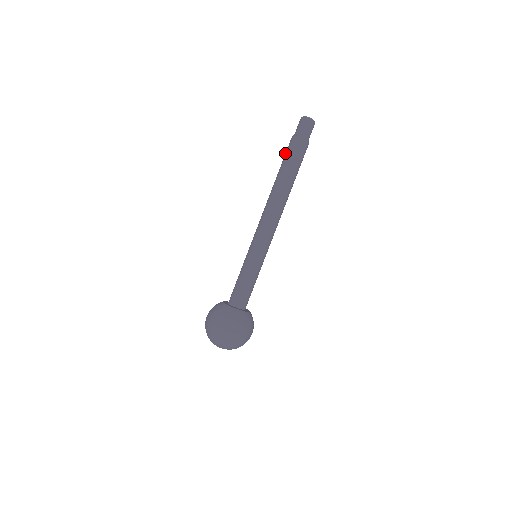
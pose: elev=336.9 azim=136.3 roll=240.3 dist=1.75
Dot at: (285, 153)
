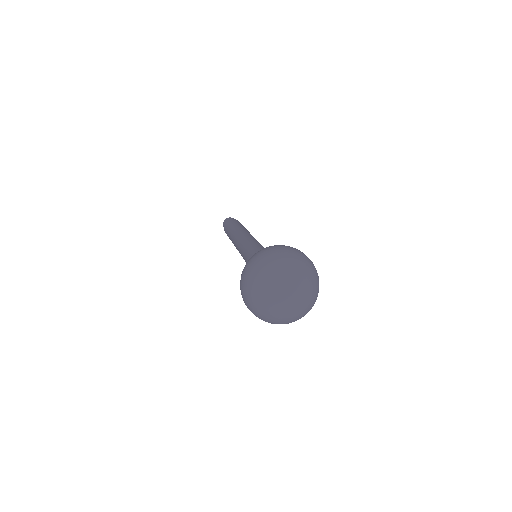
Dot at: (228, 224)
